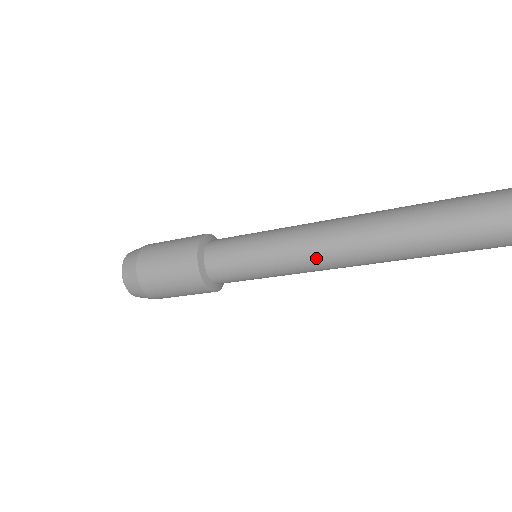
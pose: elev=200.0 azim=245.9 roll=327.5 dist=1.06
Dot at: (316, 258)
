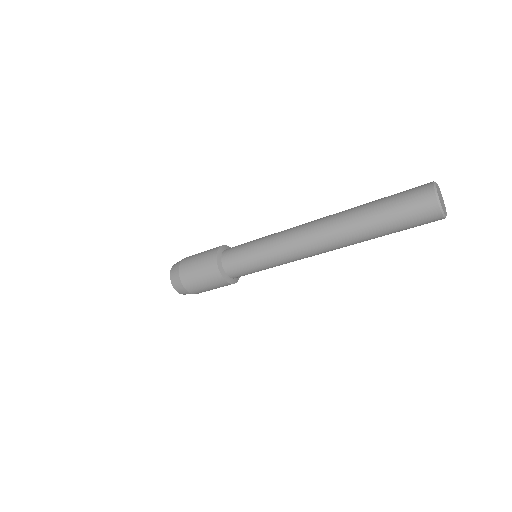
Dot at: occluded
